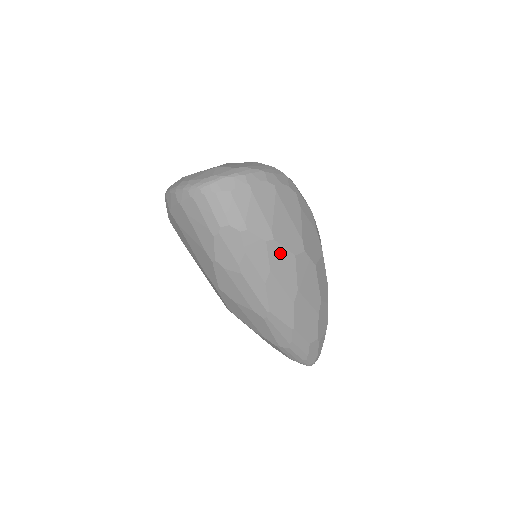
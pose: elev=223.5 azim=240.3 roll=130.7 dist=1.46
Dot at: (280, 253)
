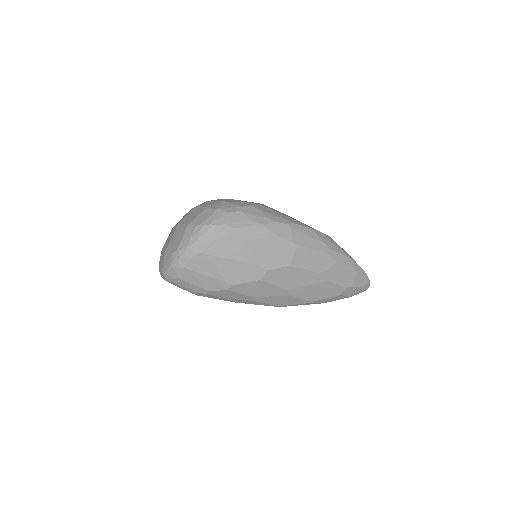
Dot at: (246, 287)
